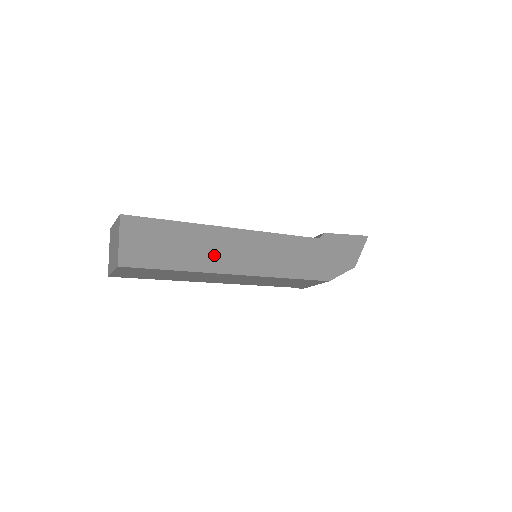
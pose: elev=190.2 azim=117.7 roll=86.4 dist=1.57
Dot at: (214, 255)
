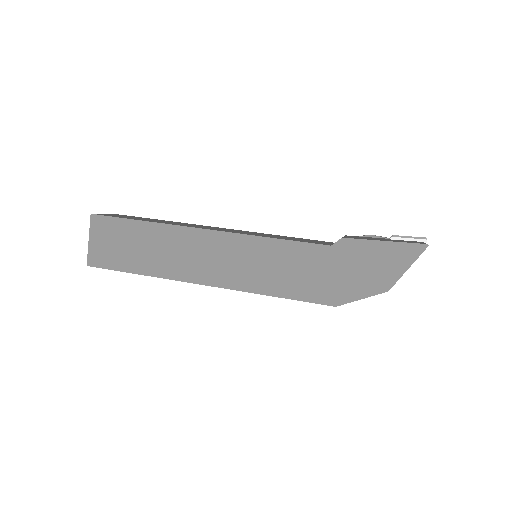
Dot at: (180, 260)
